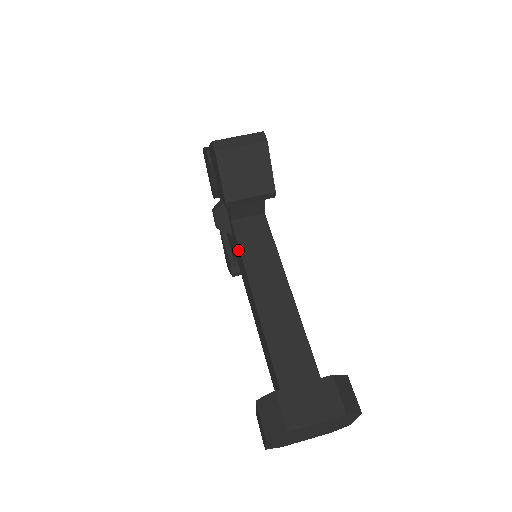
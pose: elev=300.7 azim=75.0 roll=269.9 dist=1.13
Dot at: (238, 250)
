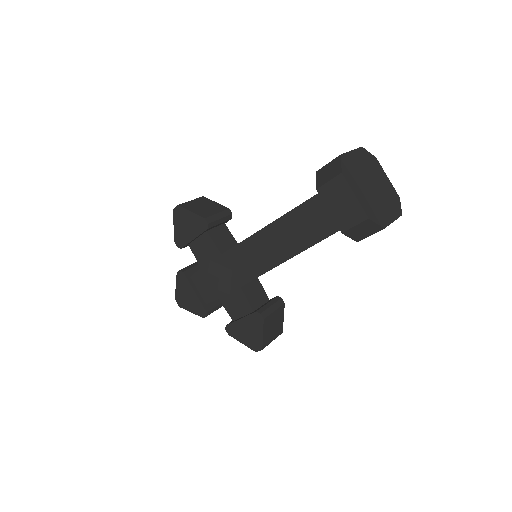
Dot at: (240, 252)
